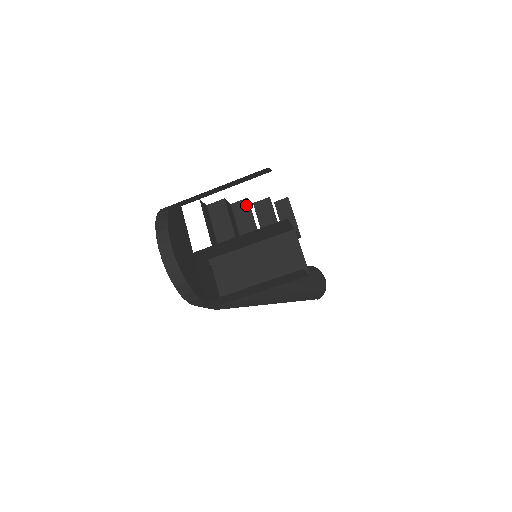
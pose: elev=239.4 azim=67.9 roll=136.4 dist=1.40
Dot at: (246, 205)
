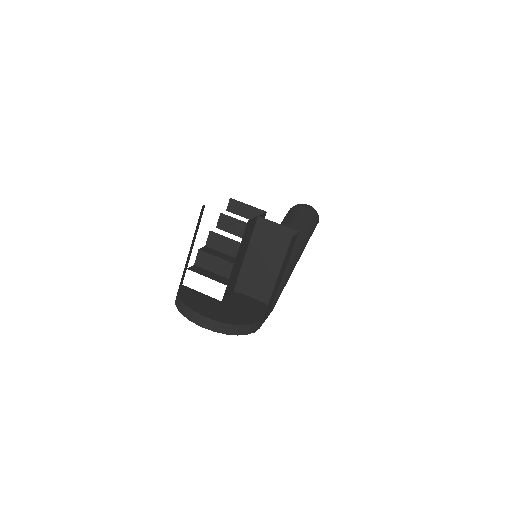
Dot at: (214, 236)
